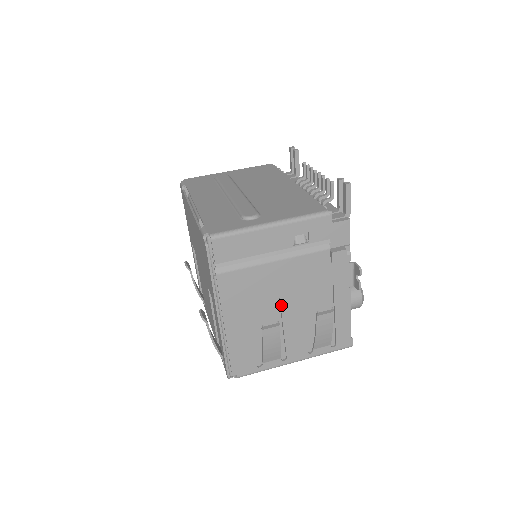
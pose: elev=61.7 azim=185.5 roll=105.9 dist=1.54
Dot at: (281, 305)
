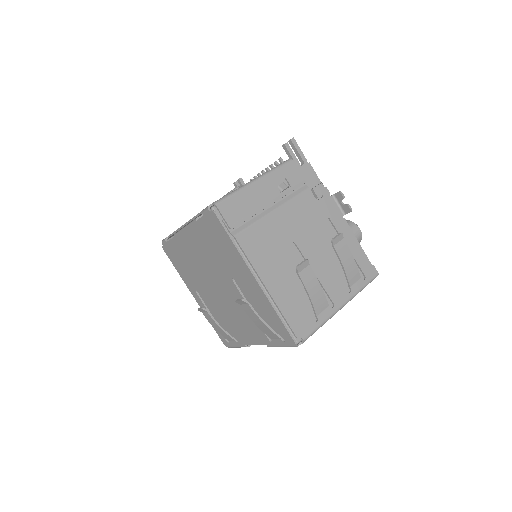
Dot at: (300, 250)
